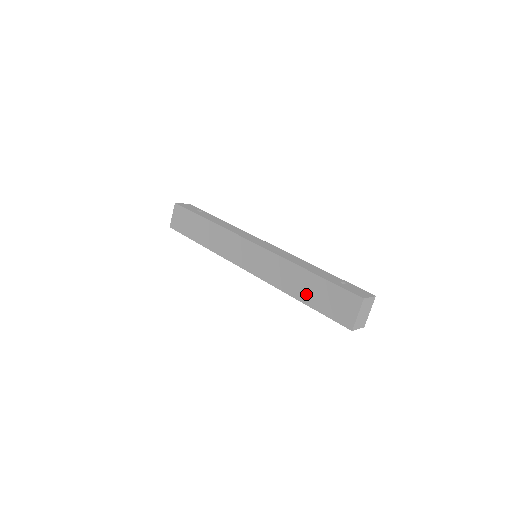
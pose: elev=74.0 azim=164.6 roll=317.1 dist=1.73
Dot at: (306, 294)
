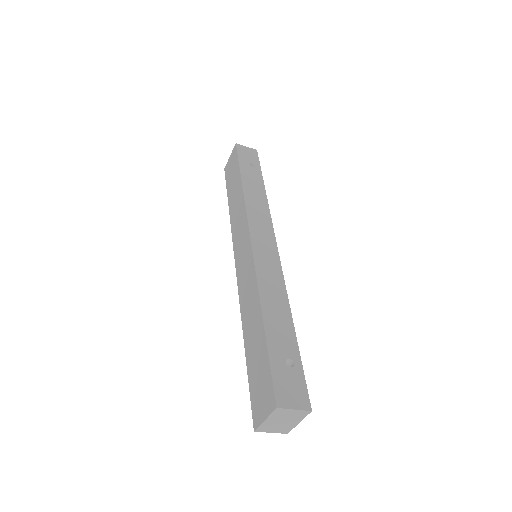
Dot at: (250, 344)
